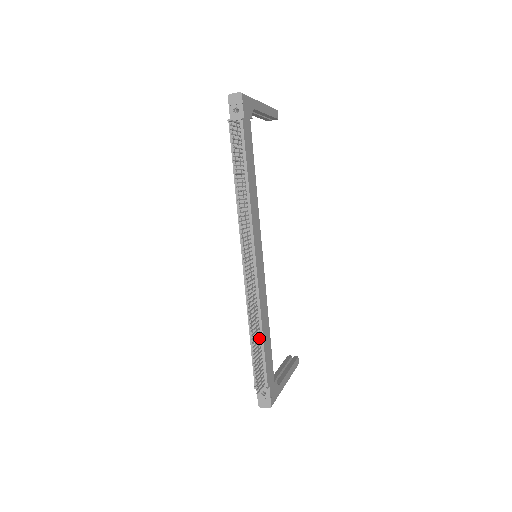
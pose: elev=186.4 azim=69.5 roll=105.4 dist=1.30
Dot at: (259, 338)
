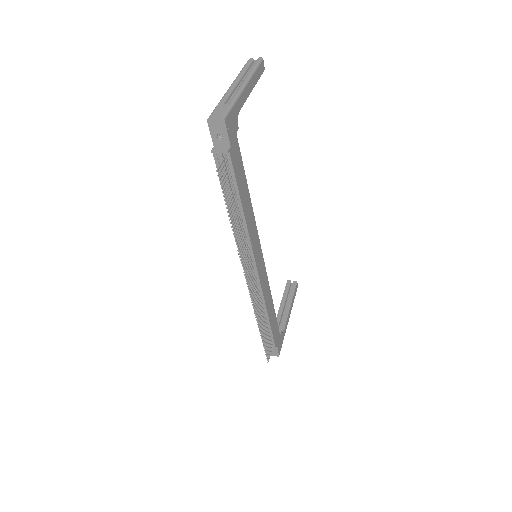
Dot at: (265, 320)
